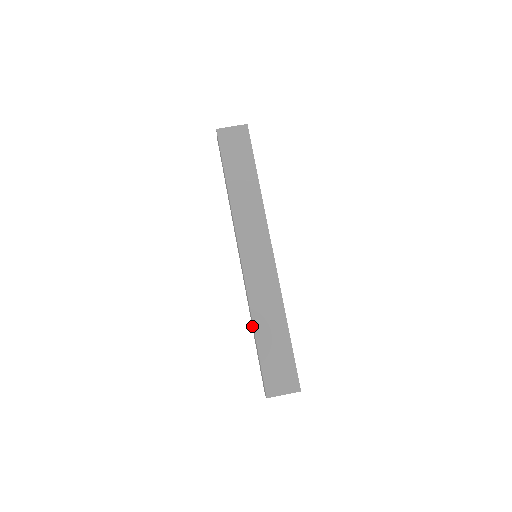
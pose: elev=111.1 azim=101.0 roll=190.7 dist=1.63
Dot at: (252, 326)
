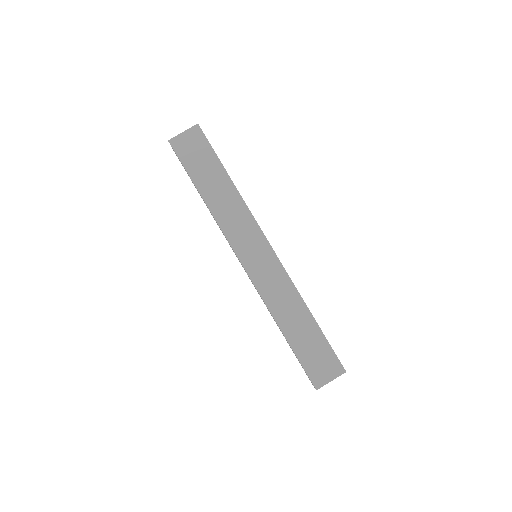
Dot at: (277, 325)
